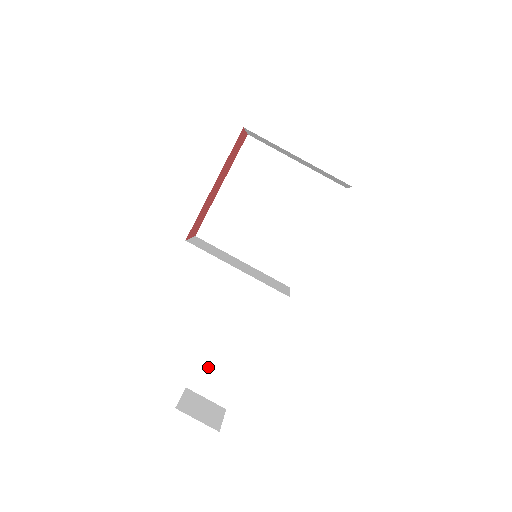
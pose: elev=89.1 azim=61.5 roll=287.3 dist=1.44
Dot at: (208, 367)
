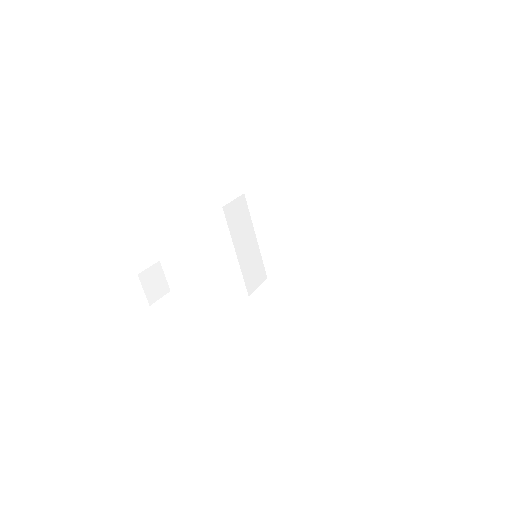
Dot at: (178, 268)
